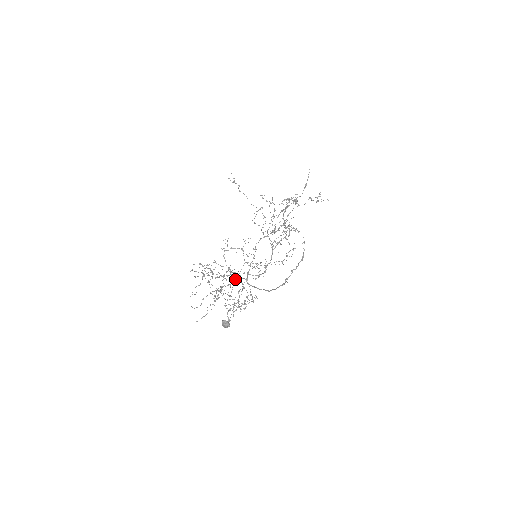
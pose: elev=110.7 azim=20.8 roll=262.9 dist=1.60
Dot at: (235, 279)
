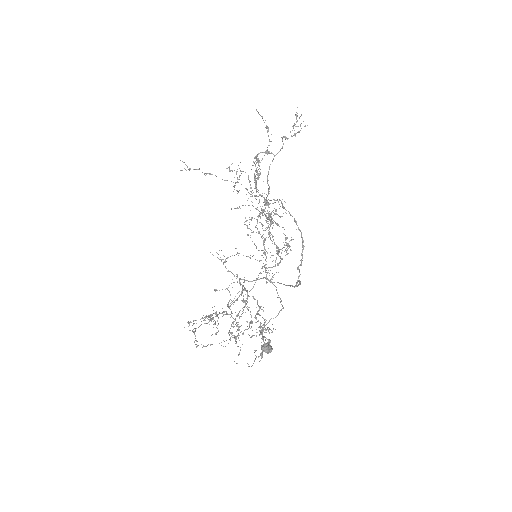
Dot at: occluded
